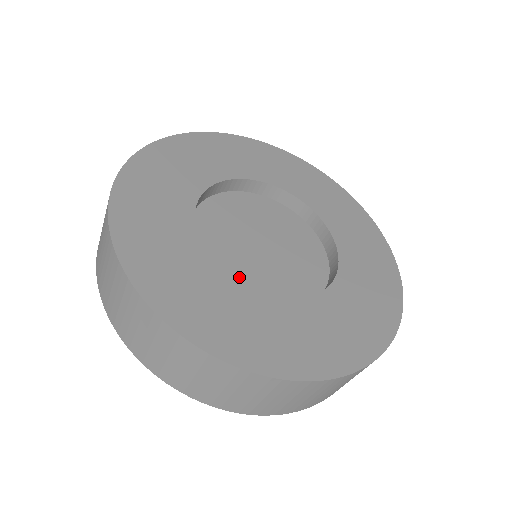
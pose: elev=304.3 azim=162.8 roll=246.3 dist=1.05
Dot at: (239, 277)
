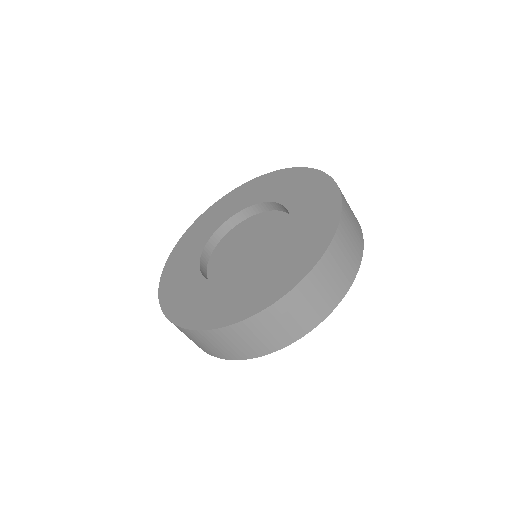
Dot at: (238, 277)
